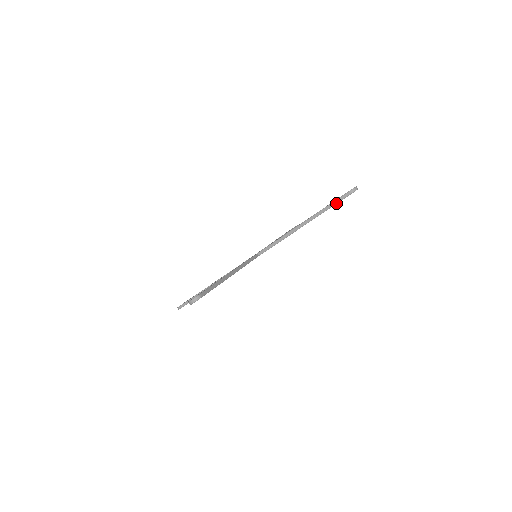
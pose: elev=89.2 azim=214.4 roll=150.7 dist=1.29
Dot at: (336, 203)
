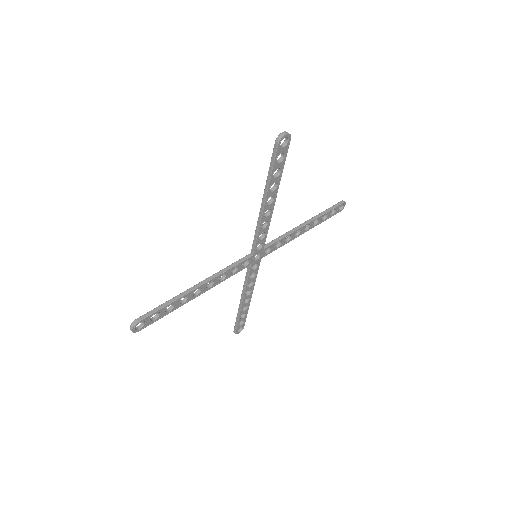
Dot at: (333, 208)
